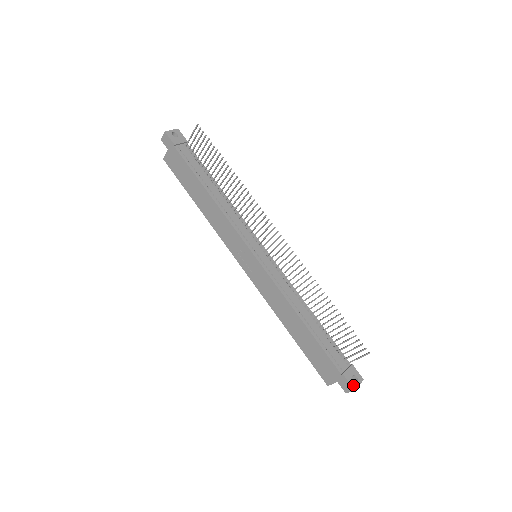
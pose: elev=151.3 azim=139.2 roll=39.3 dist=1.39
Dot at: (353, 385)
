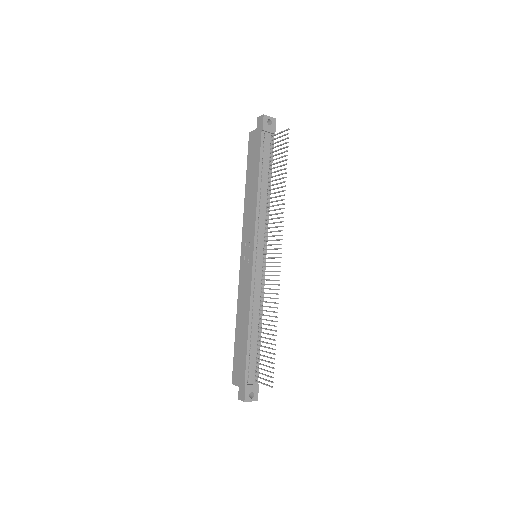
Dot at: (246, 398)
